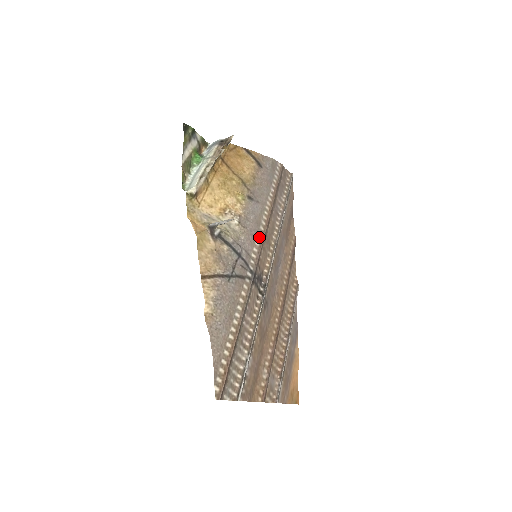
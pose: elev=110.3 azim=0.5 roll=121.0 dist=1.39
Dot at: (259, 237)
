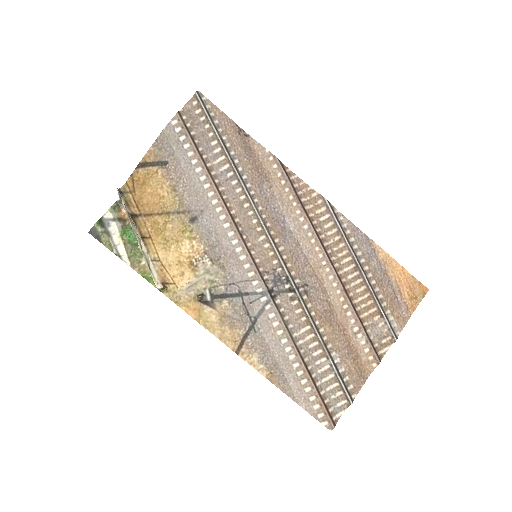
Dot at: (237, 248)
